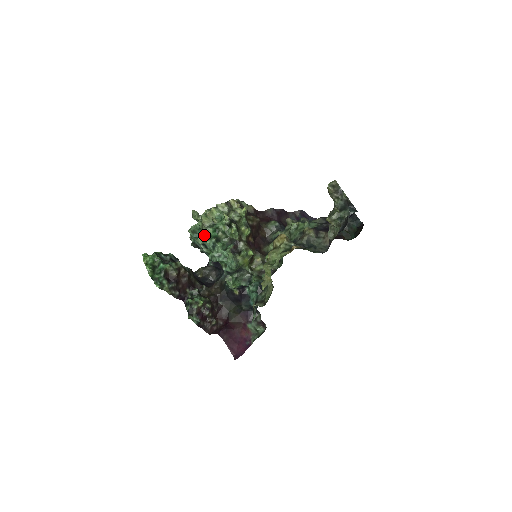
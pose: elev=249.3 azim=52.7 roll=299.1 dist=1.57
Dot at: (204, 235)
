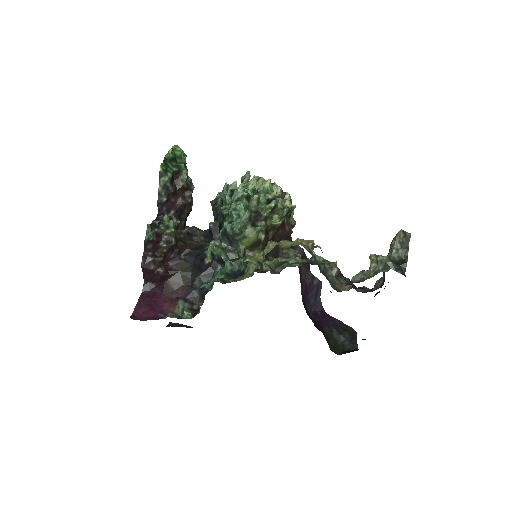
Dot at: occluded
